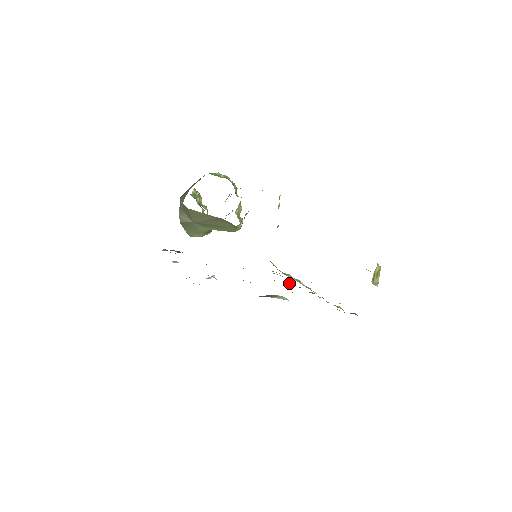
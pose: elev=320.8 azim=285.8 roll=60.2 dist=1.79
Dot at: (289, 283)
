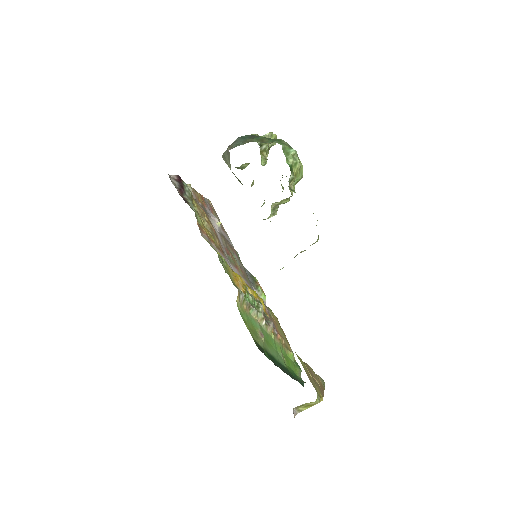
Dot at: (258, 307)
